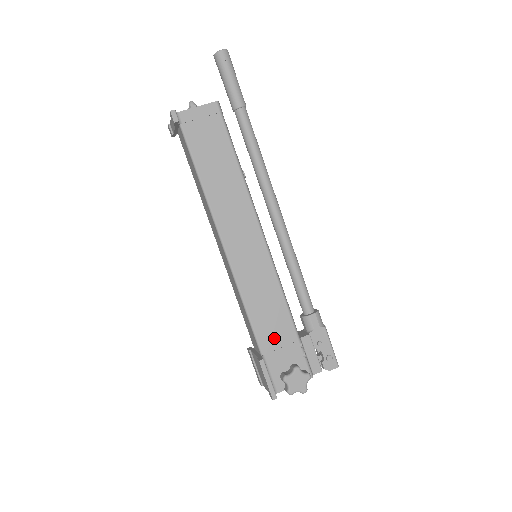
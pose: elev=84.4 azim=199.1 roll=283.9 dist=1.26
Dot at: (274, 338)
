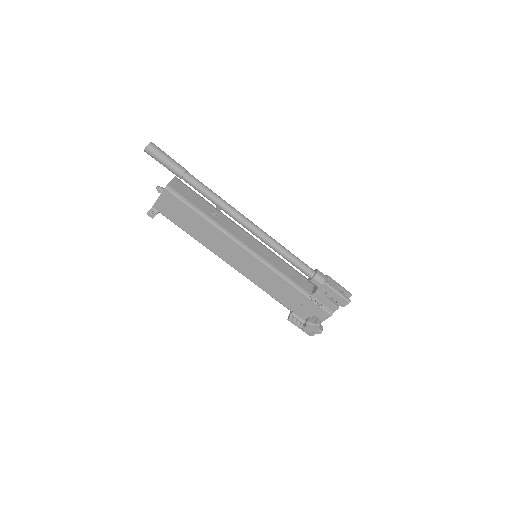
Dot at: (293, 302)
